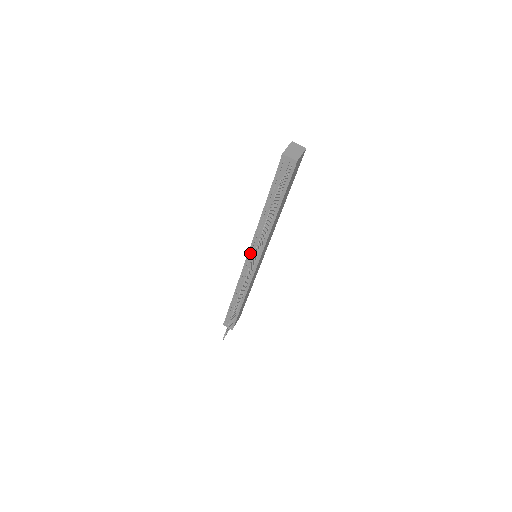
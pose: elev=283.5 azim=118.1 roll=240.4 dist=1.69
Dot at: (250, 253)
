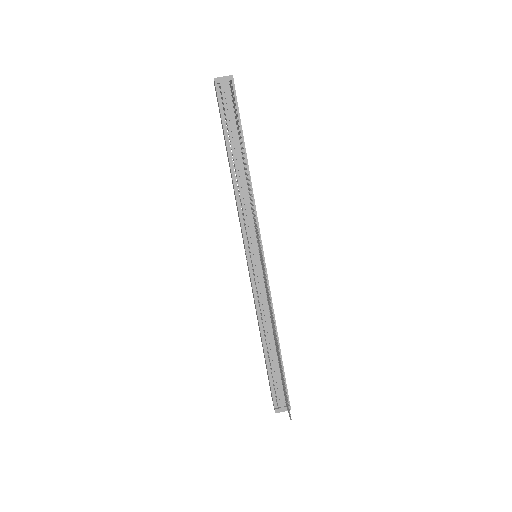
Dot at: (248, 250)
